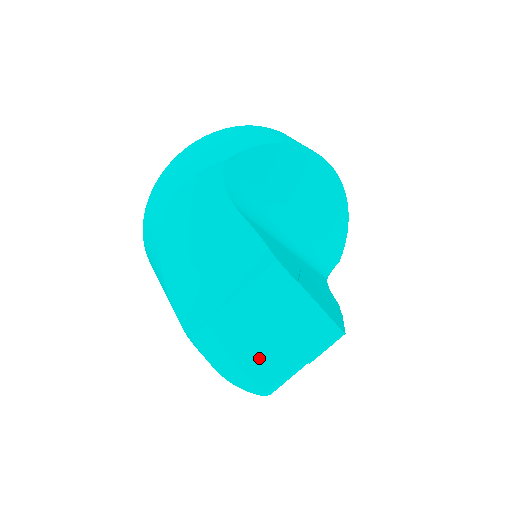
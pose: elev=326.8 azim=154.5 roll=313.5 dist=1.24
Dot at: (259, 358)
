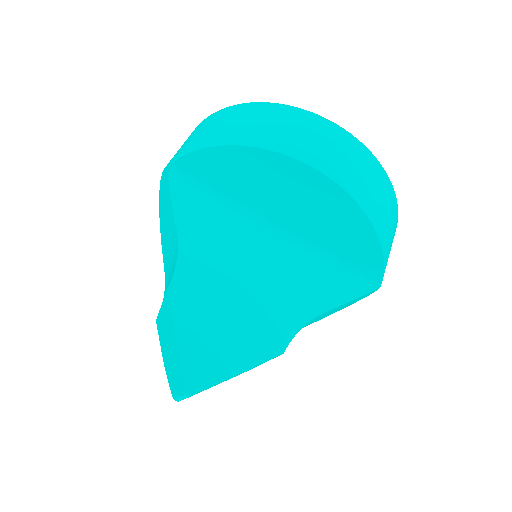
Dot at: (170, 367)
